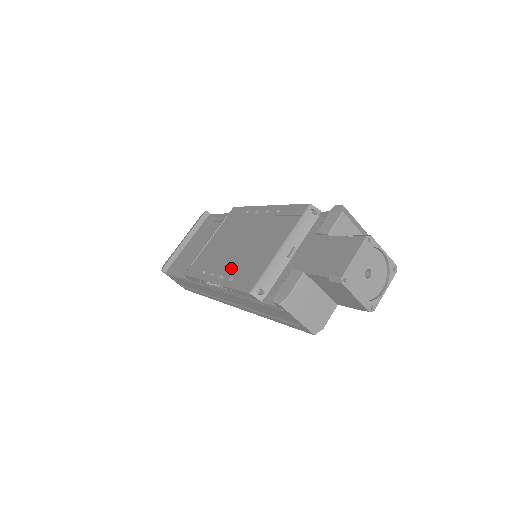
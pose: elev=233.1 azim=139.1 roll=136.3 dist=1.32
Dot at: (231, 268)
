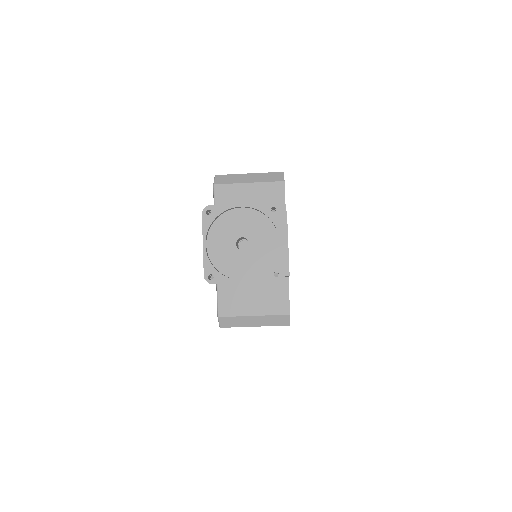
Dot at: occluded
